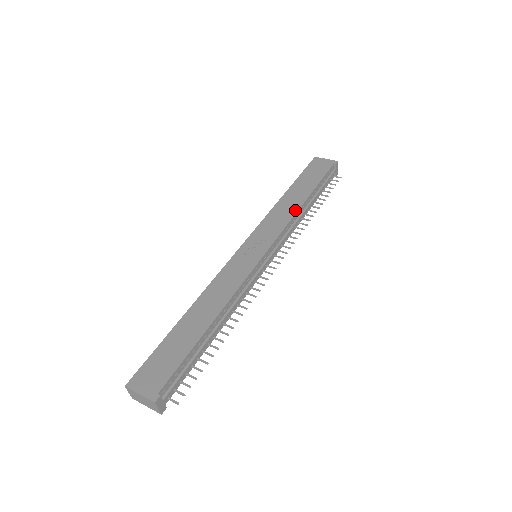
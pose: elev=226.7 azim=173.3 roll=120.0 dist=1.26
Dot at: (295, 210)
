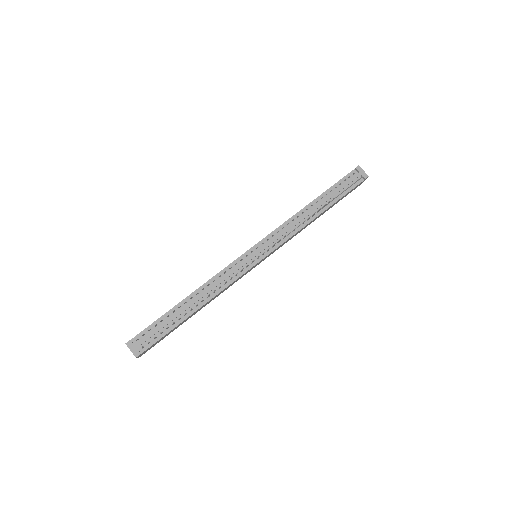
Dot at: (296, 214)
